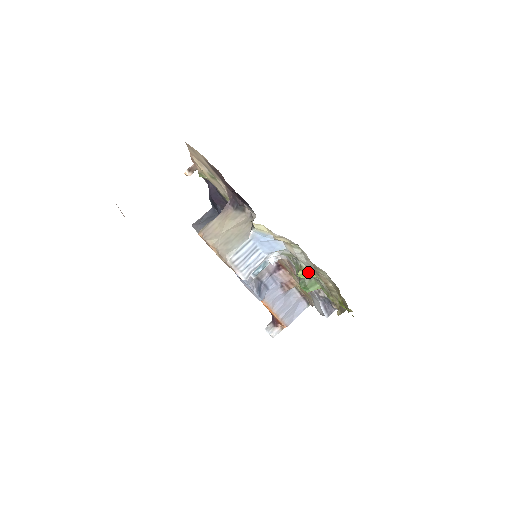
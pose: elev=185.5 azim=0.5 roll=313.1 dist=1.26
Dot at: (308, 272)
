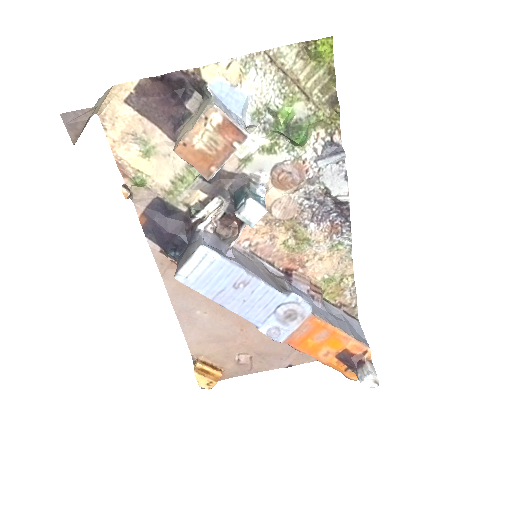
Dot at: (283, 111)
